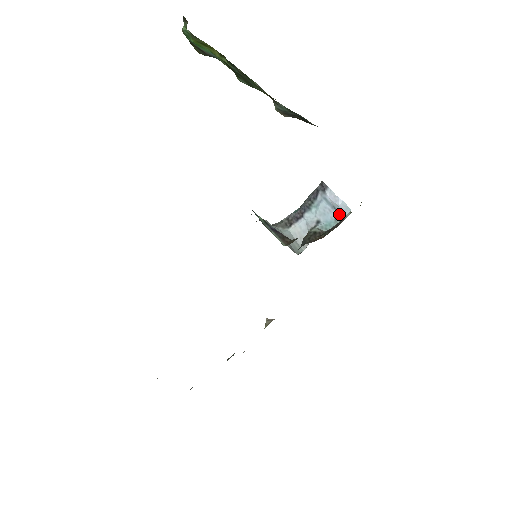
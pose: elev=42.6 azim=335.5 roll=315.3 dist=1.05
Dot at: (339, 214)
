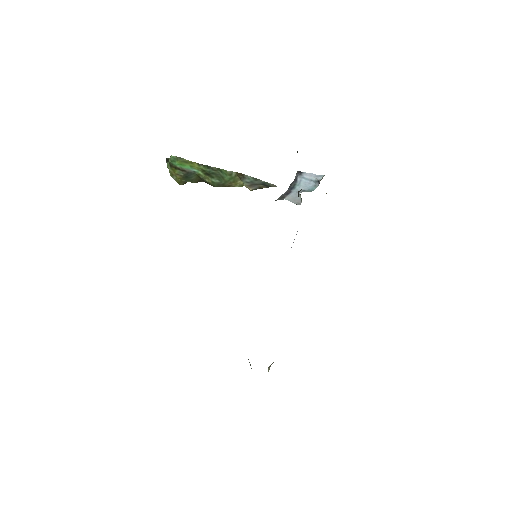
Dot at: (316, 182)
